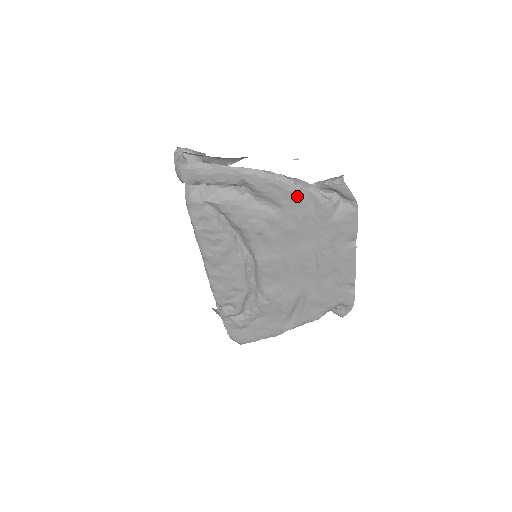
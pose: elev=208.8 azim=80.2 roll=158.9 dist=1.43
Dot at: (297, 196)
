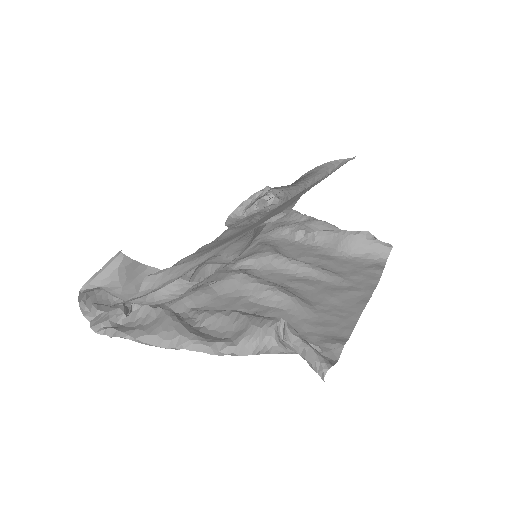
Dot at: occluded
